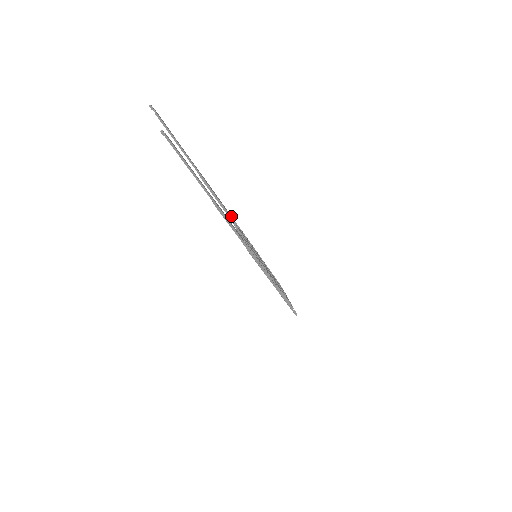
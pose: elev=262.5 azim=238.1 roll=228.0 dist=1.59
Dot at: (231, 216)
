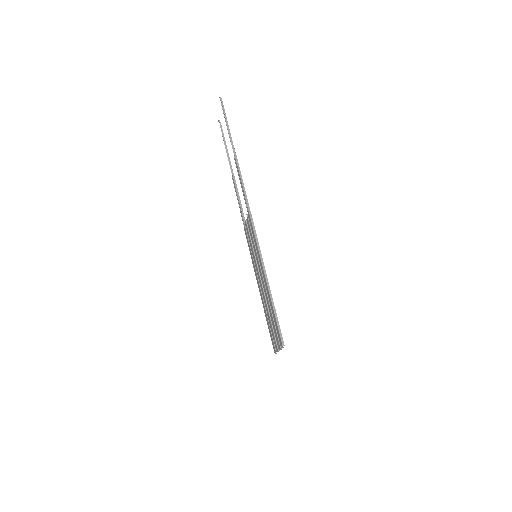
Dot at: occluded
